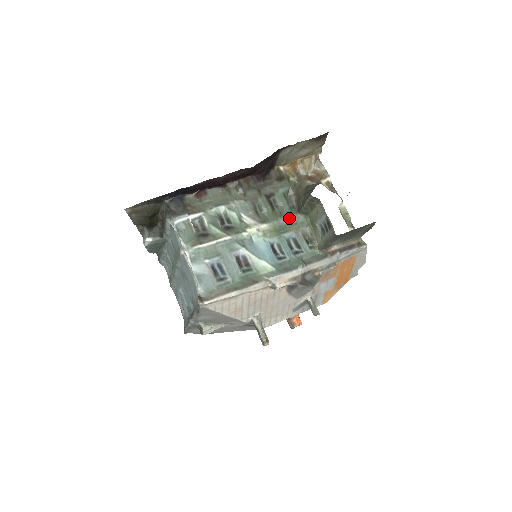
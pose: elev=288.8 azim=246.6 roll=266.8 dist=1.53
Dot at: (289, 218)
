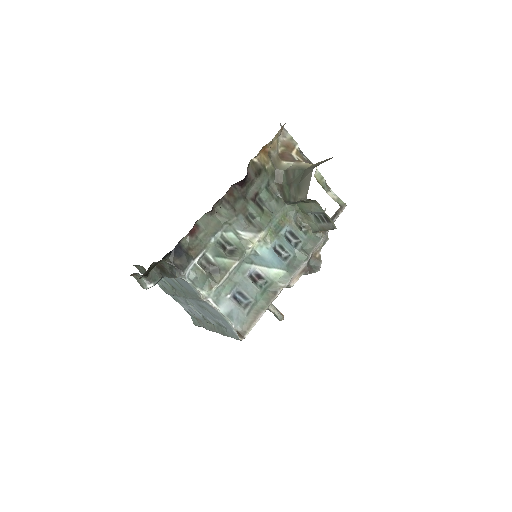
Dot at: (279, 213)
